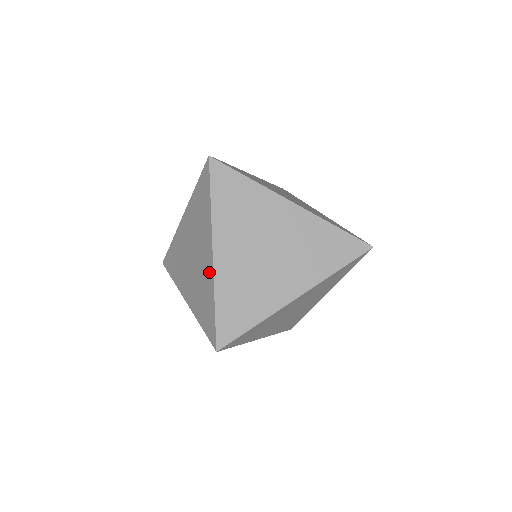
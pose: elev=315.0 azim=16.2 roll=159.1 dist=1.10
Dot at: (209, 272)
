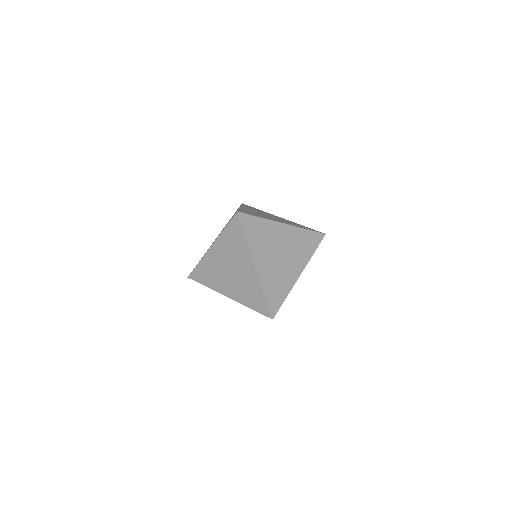
Dot at: occluded
